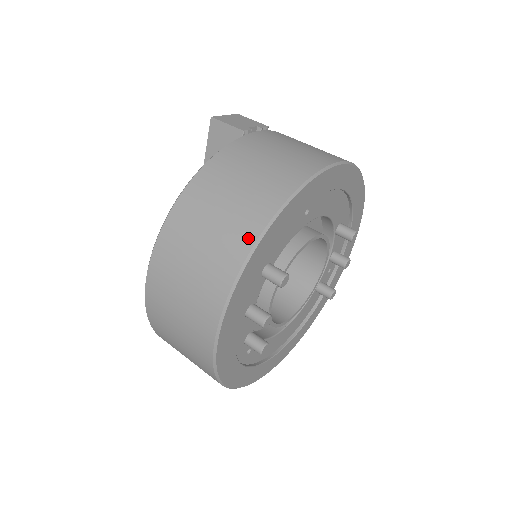
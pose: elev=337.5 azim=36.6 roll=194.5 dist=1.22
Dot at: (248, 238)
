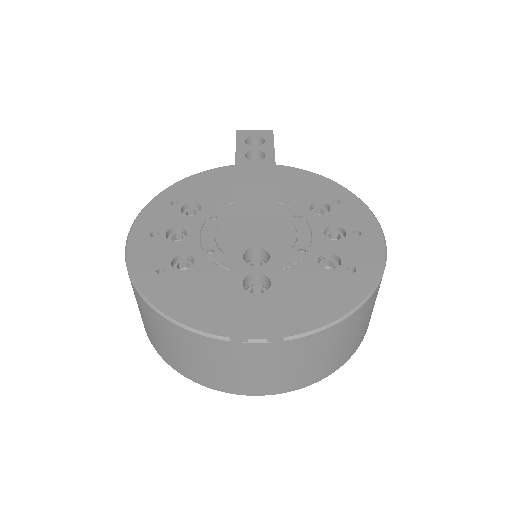
Dot at: (156, 348)
